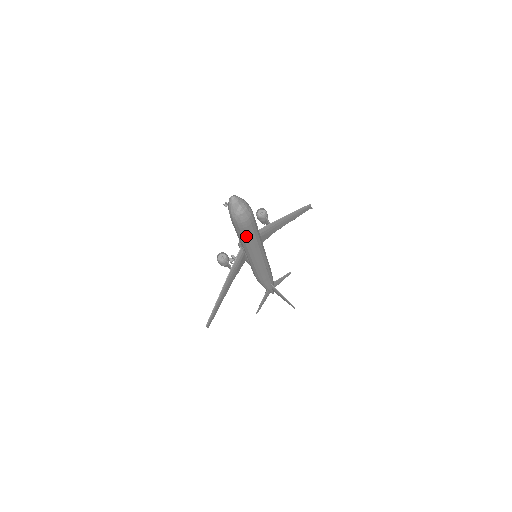
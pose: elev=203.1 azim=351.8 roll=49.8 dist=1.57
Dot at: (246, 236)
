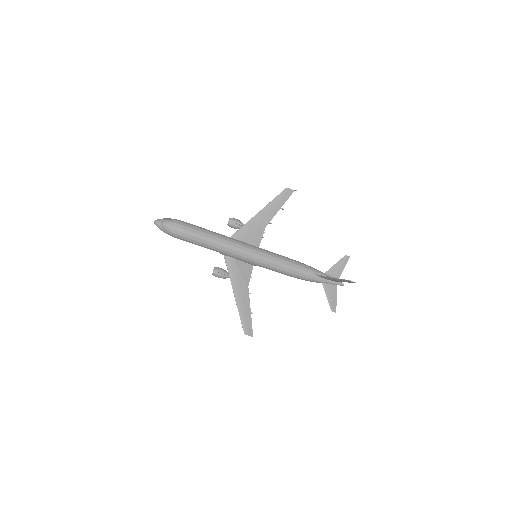
Dot at: (196, 241)
